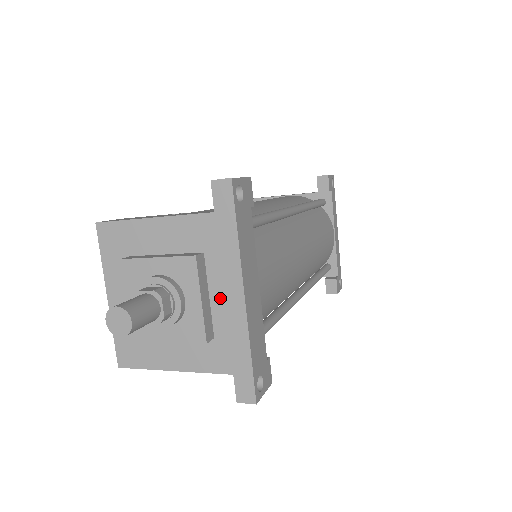
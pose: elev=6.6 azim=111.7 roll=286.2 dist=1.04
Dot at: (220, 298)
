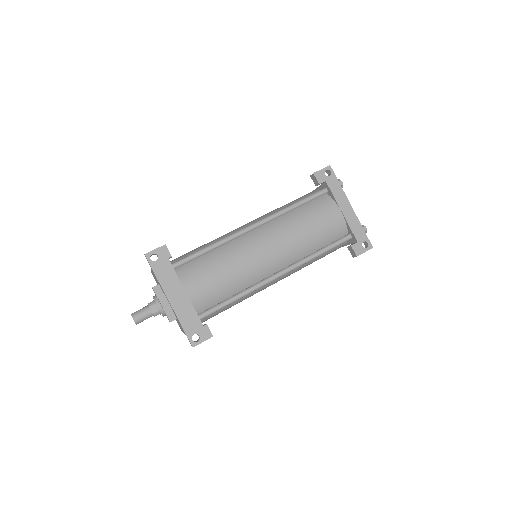
Dot at: occluded
